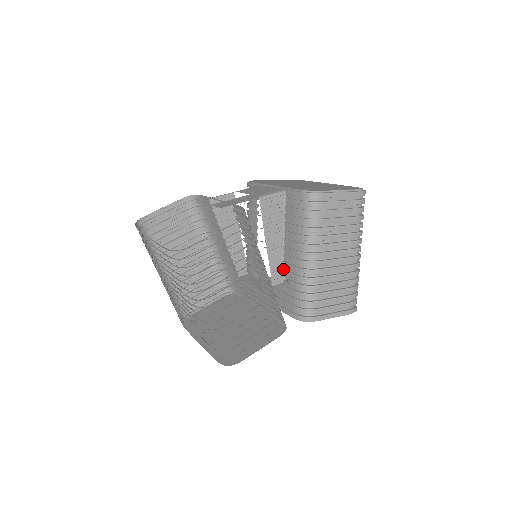
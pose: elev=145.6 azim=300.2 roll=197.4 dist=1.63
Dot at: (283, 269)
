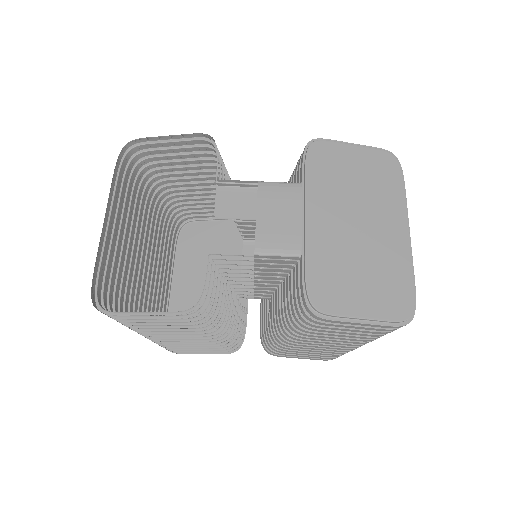
Dot at: (272, 296)
